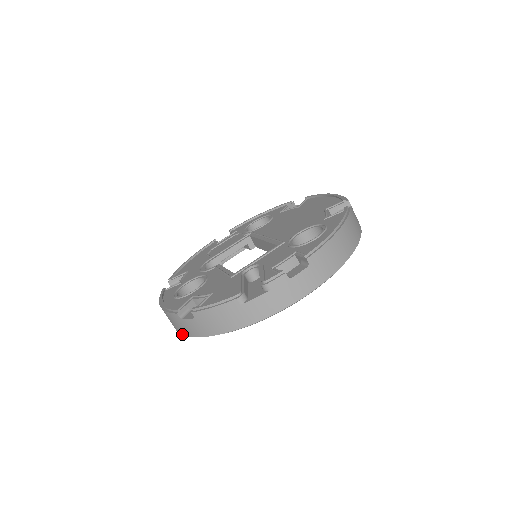
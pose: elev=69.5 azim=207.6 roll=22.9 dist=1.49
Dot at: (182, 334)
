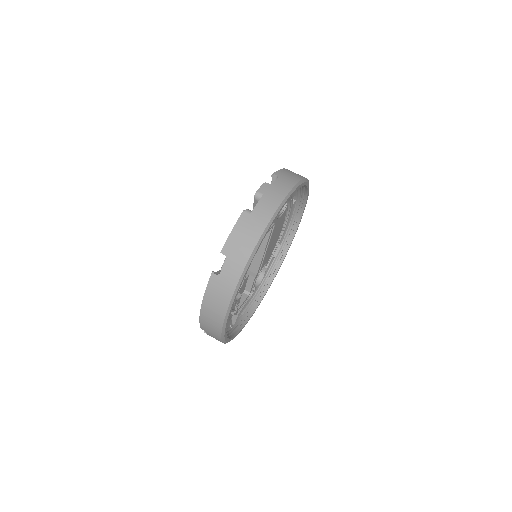
Dot at: (230, 302)
